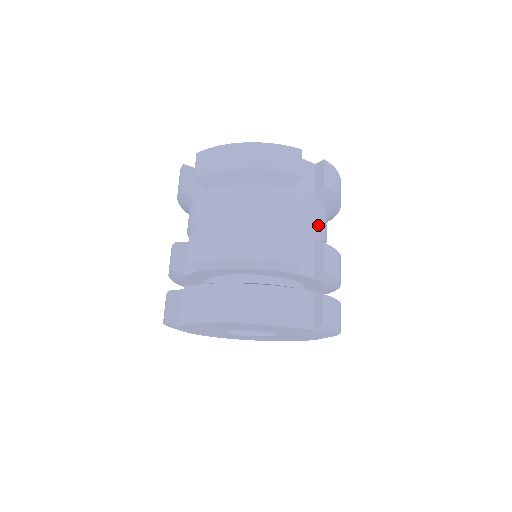
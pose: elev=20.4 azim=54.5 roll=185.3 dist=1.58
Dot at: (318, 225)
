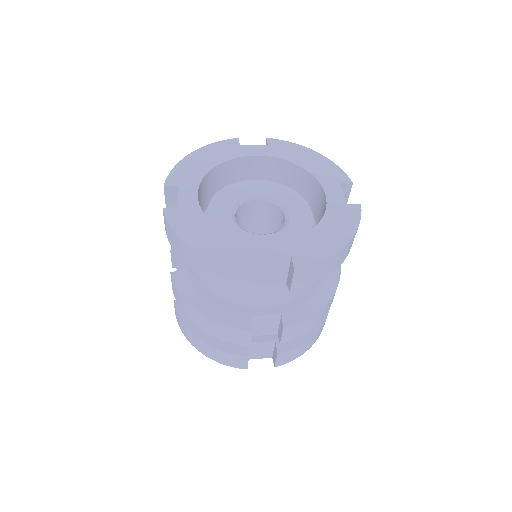
Dot at: (292, 298)
